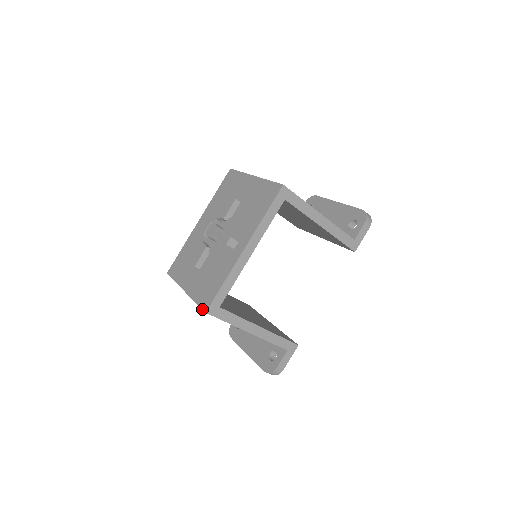
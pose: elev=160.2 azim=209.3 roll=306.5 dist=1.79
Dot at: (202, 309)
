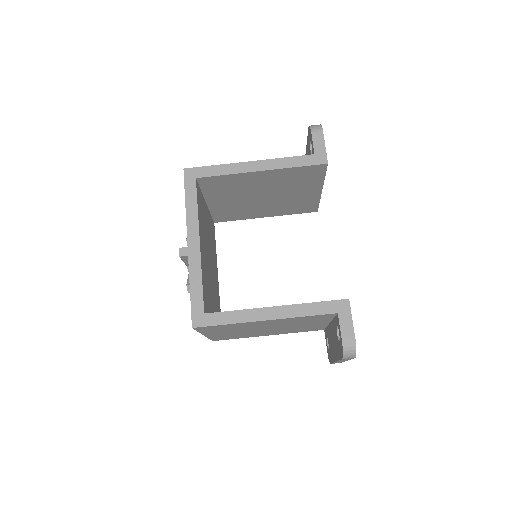
Dot at: occluded
